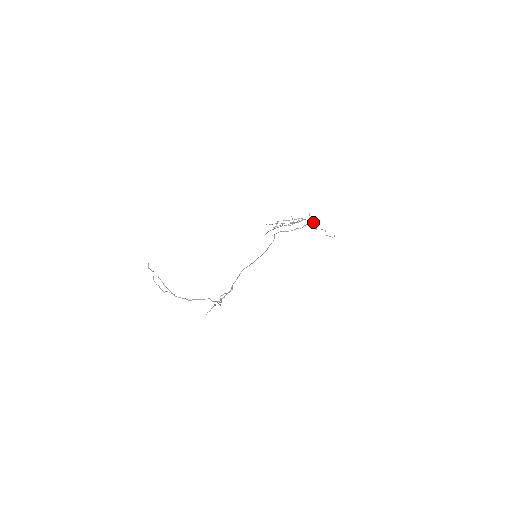
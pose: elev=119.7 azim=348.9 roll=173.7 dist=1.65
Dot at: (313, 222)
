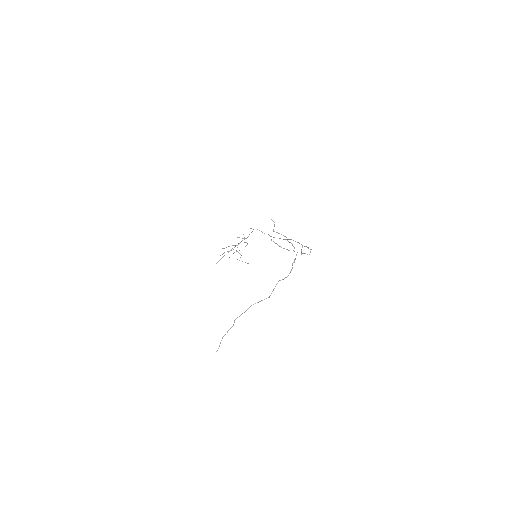
Dot at: (236, 250)
